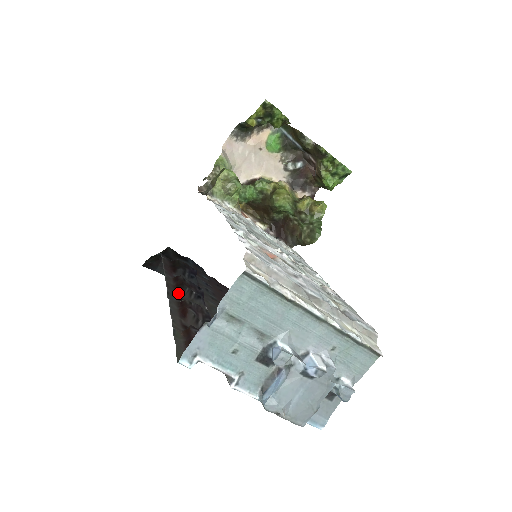
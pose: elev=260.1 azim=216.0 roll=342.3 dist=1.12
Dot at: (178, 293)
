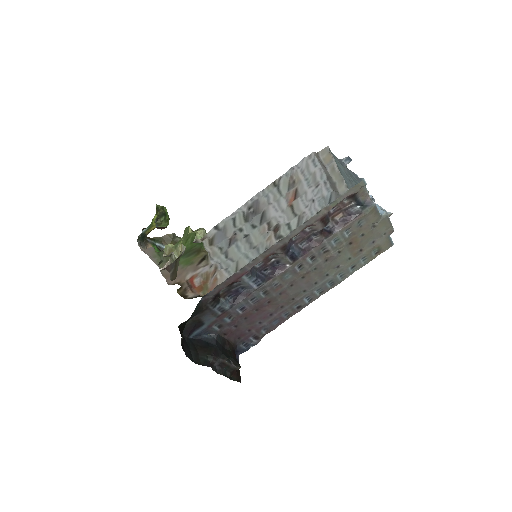
Dot at: (275, 253)
